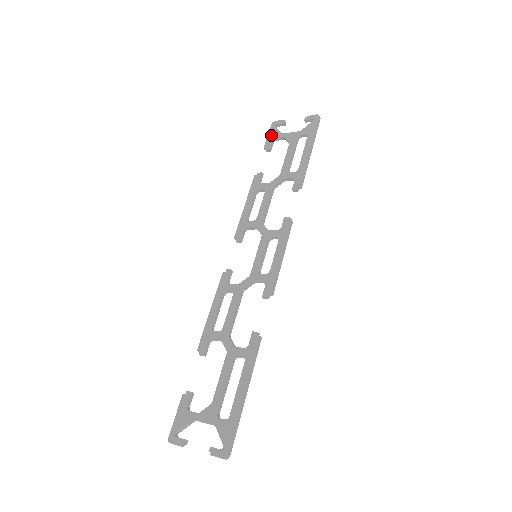
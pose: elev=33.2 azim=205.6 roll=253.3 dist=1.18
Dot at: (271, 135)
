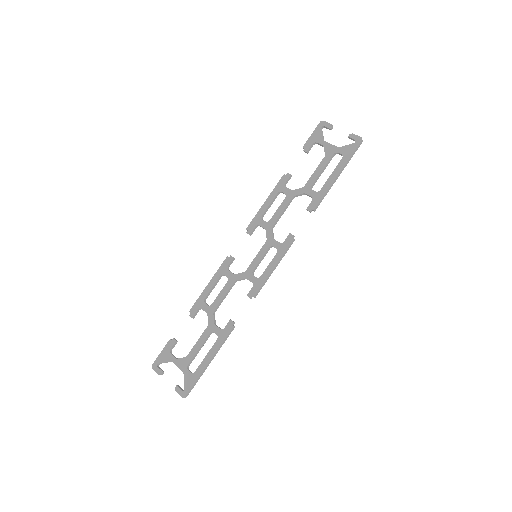
Dot at: (314, 136)
